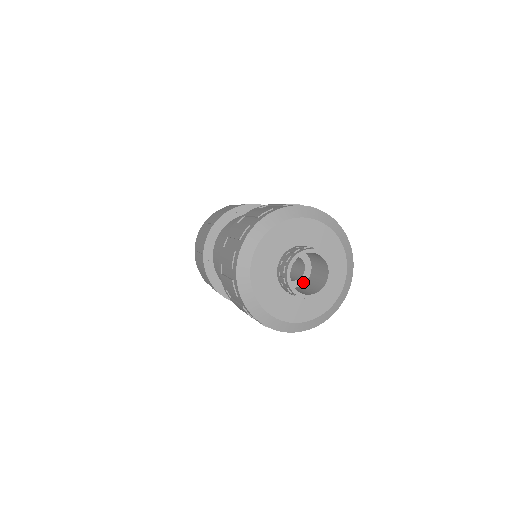
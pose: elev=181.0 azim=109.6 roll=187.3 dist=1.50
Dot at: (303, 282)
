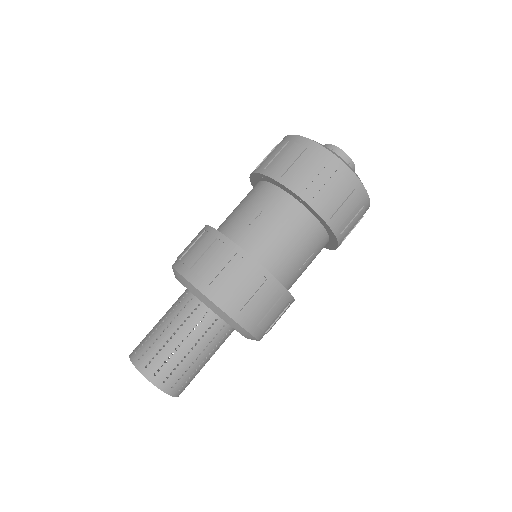
Dot at: occluded
